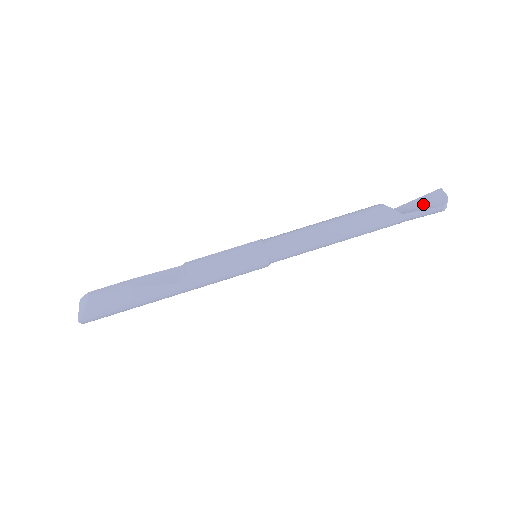
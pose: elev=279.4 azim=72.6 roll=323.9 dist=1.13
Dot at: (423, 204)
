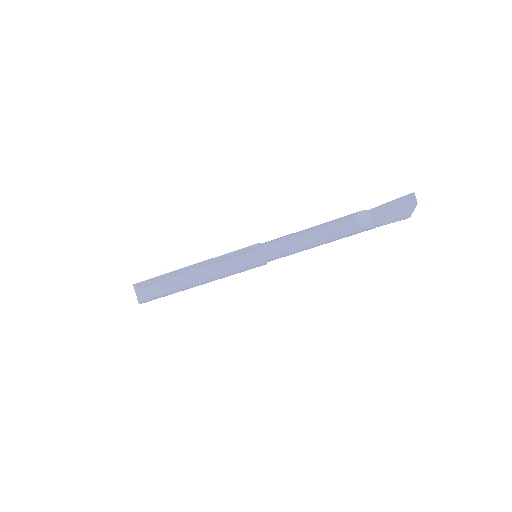
Dot at: (394, 211)
